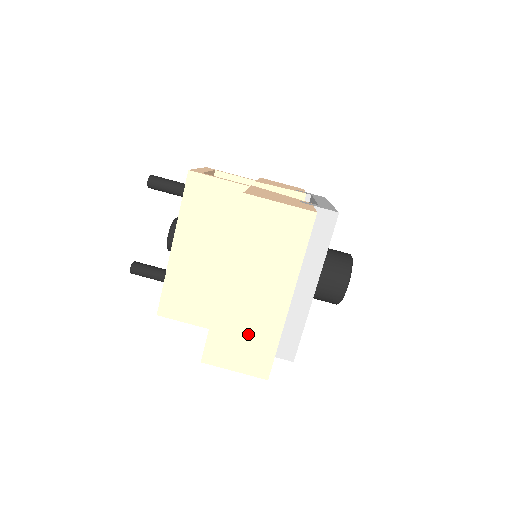
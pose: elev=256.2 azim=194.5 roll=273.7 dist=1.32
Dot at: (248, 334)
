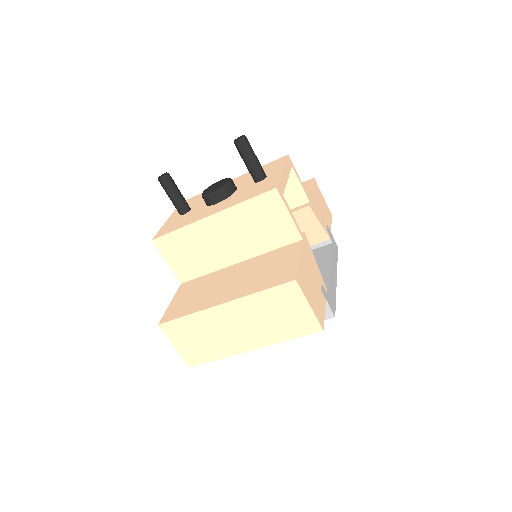
Dot at: (205, 340)
